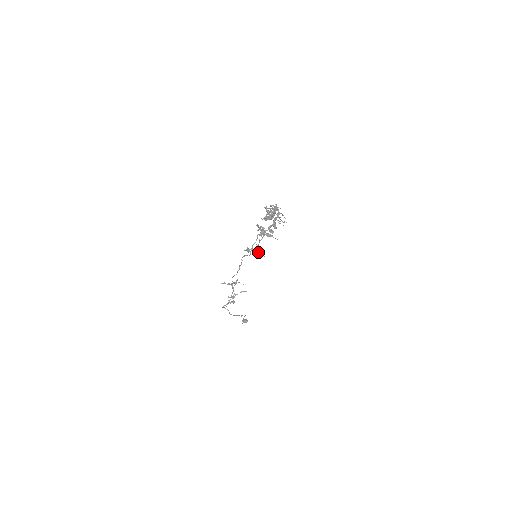
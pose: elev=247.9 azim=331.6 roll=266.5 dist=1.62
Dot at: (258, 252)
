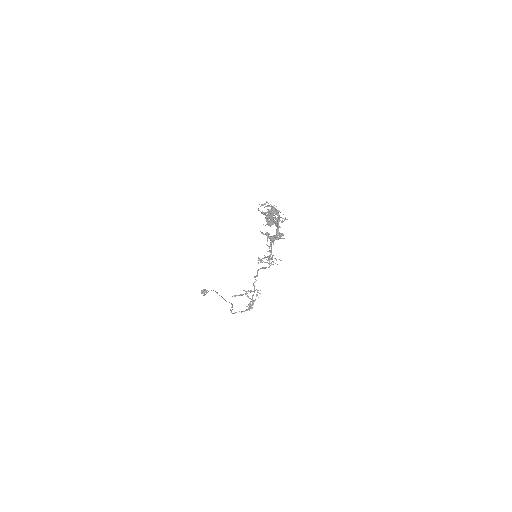
Dot at: (272, 259)
